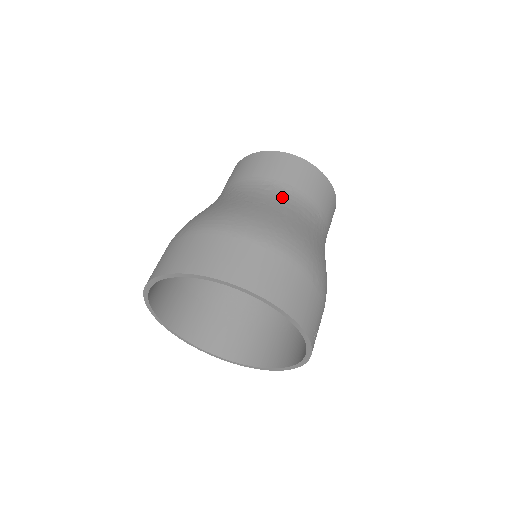
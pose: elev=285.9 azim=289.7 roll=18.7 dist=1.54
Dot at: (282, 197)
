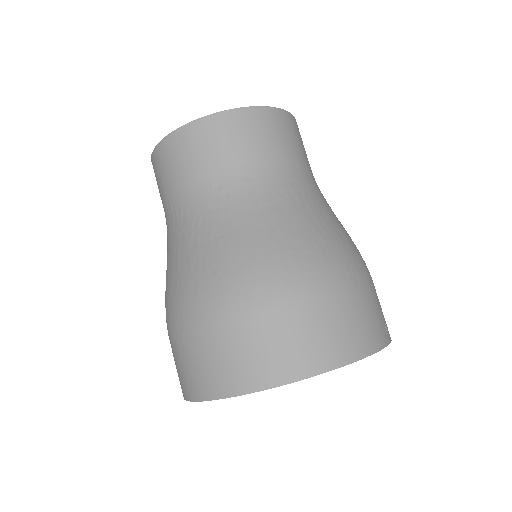
Dot at: (248, 193)
